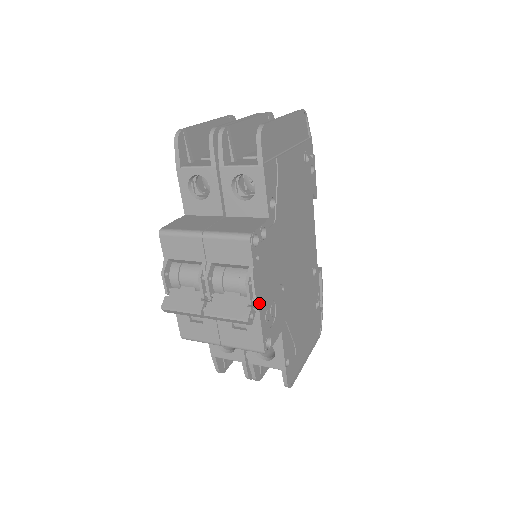
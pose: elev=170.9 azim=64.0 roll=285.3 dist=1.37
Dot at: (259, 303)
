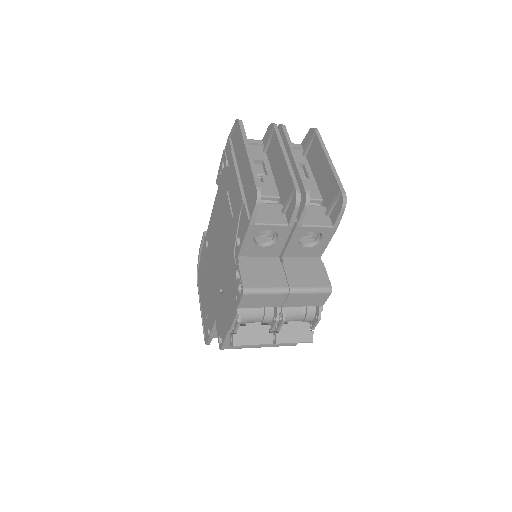
Dot at: occluded
